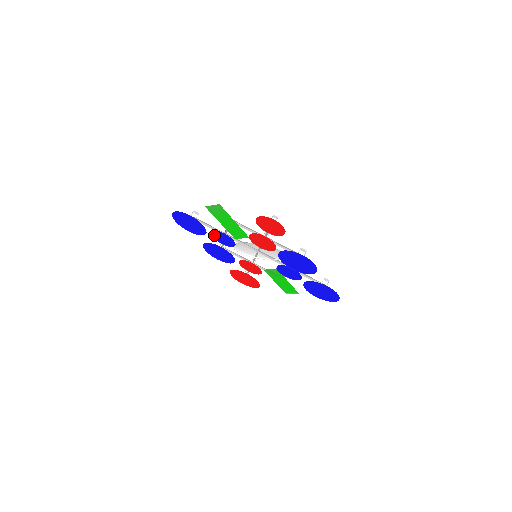
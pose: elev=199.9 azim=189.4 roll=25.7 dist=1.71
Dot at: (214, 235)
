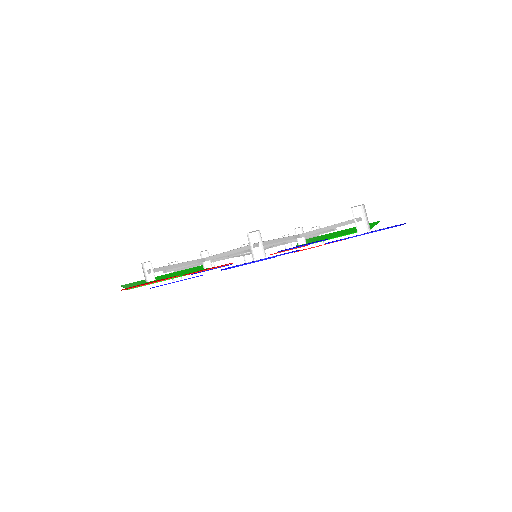
Dot at: occluded
